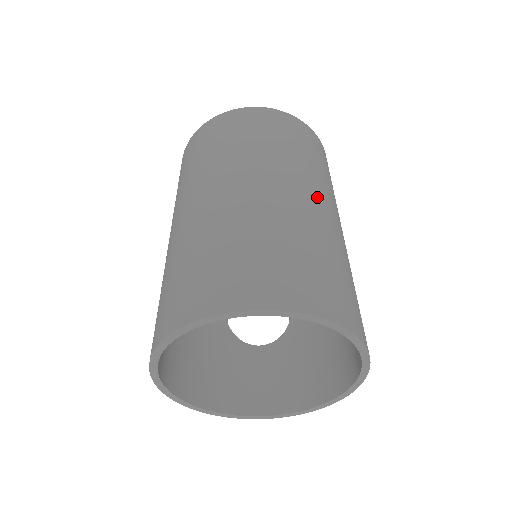
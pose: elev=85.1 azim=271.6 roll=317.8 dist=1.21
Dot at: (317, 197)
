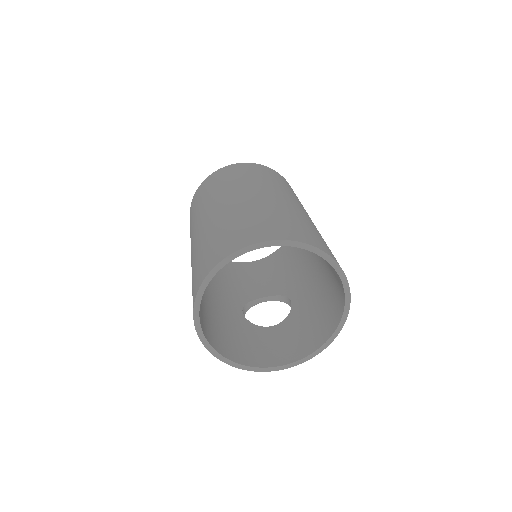
Dot at: (289, 199)
